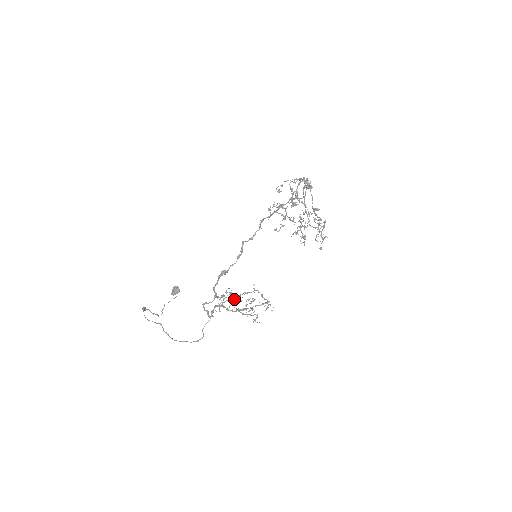
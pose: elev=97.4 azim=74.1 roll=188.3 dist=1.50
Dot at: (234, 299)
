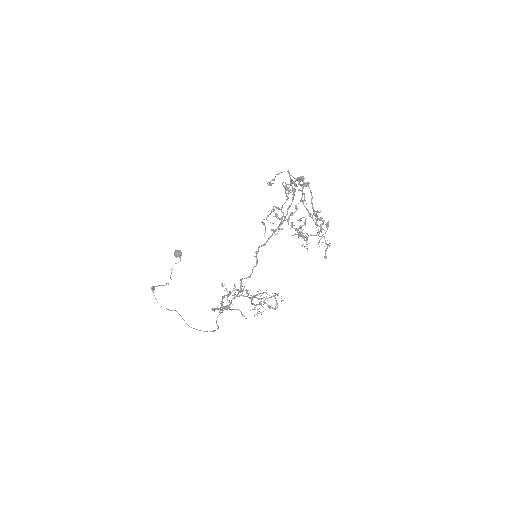
Dot at: (242, 315)
